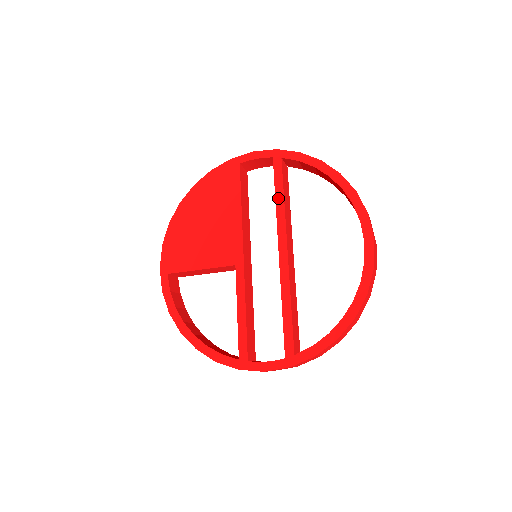
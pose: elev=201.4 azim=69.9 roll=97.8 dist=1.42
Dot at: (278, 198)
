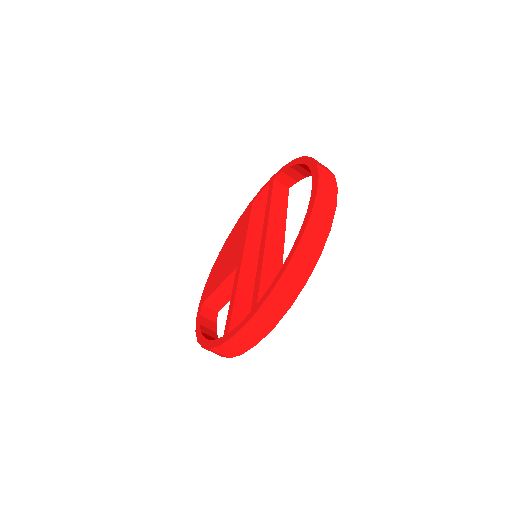
Dot at: (268, 203)
